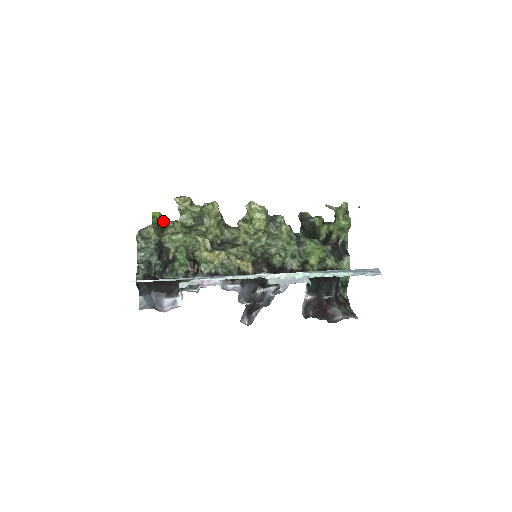
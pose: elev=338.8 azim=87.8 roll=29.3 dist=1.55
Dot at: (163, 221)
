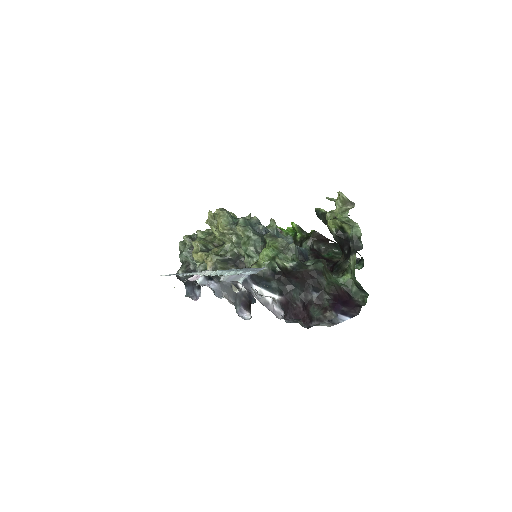
Dot at: occluded
